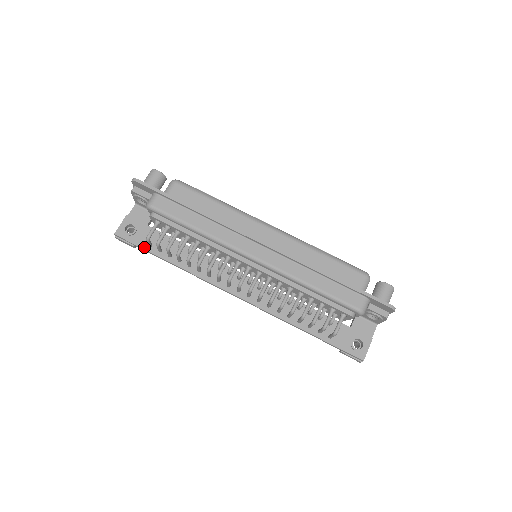
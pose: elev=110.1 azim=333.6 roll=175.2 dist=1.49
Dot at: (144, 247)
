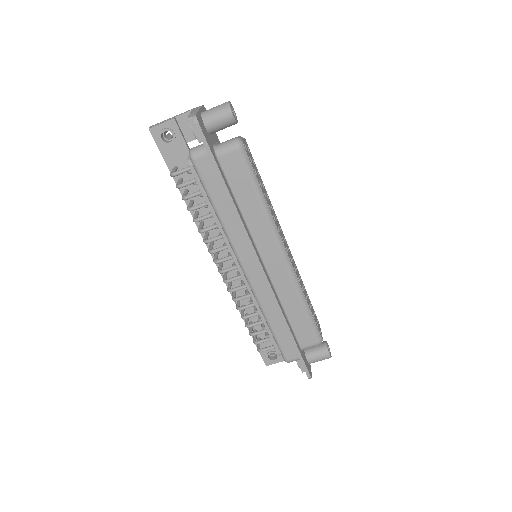
Dot at: (169, 165)
